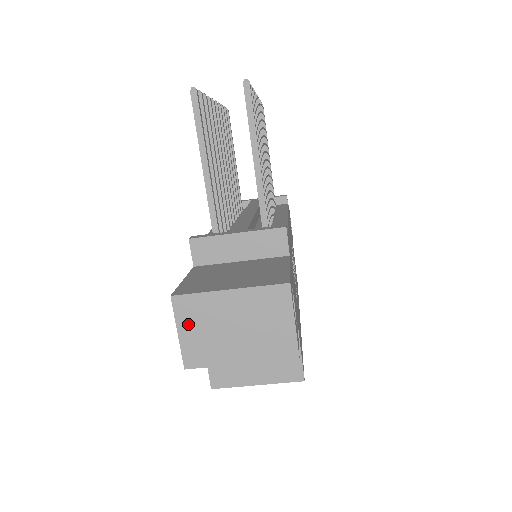
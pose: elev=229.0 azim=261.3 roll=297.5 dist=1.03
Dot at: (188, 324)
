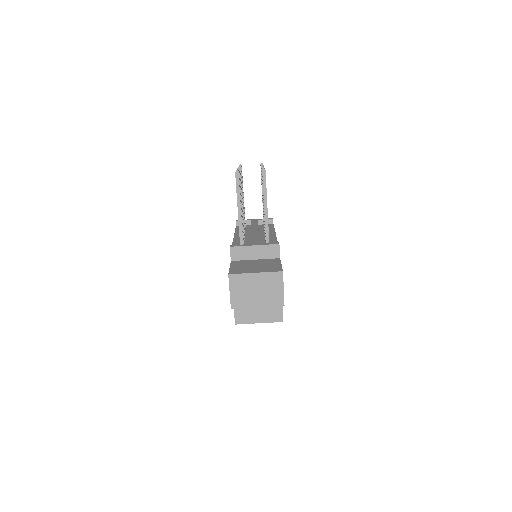
Dot at: (235, 288)
